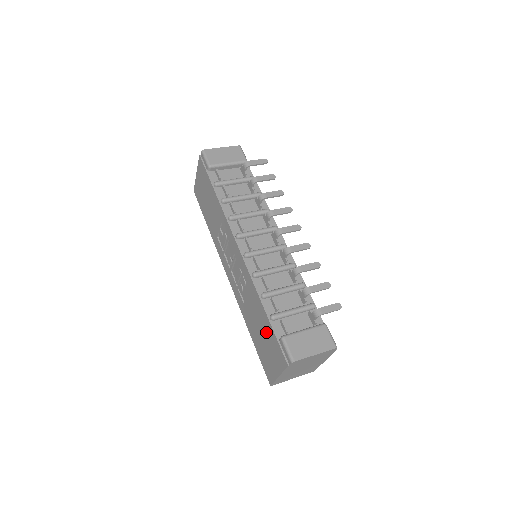
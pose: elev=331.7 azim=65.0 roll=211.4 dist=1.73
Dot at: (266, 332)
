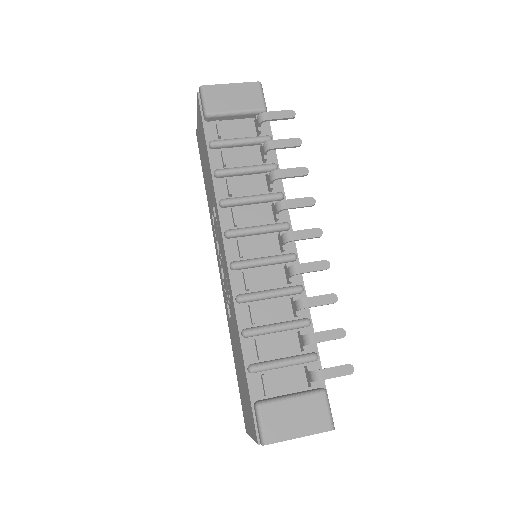
Dot at: (243, 379)
